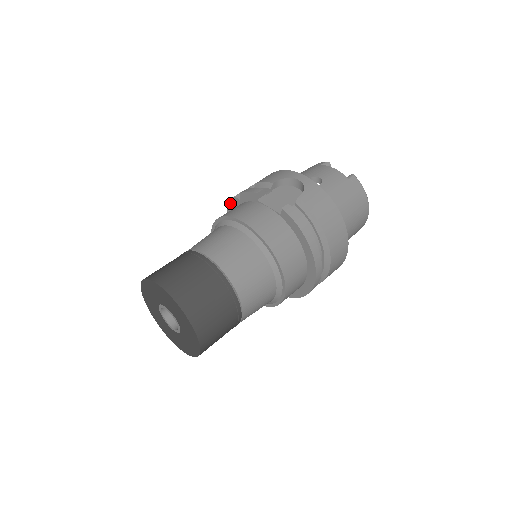
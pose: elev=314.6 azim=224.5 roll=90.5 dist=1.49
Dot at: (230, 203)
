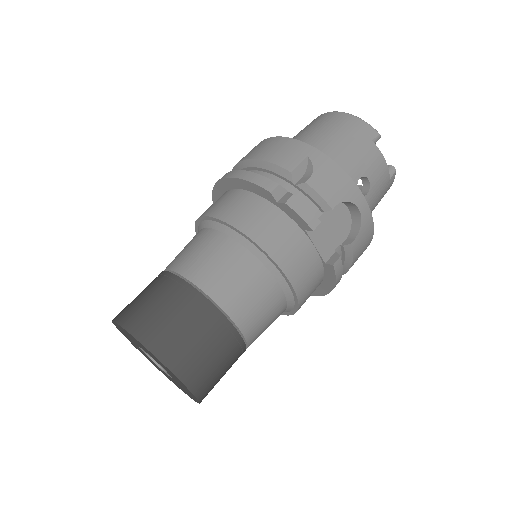
Dot at: (255, 185)
